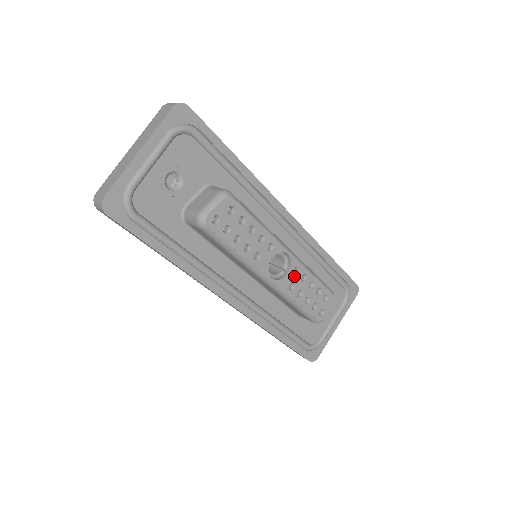
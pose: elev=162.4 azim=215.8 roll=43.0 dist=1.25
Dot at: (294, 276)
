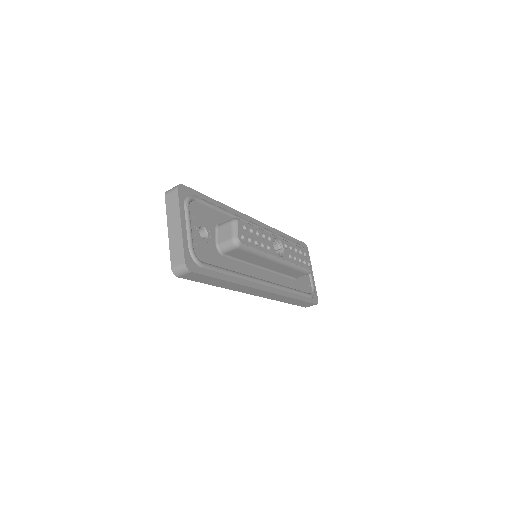
Dot at: (287, 250)
